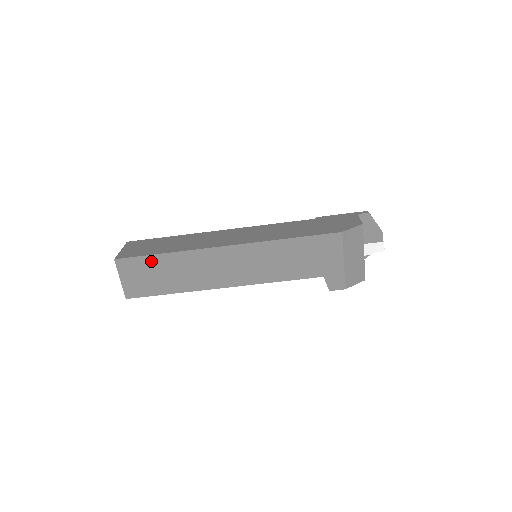
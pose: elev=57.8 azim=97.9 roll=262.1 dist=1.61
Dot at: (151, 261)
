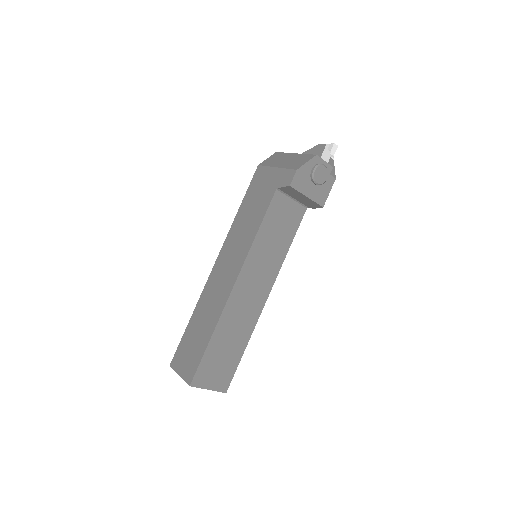
Dot at: (187, 336)
